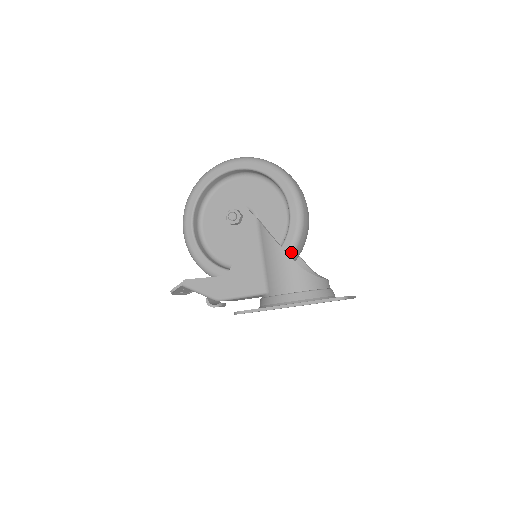
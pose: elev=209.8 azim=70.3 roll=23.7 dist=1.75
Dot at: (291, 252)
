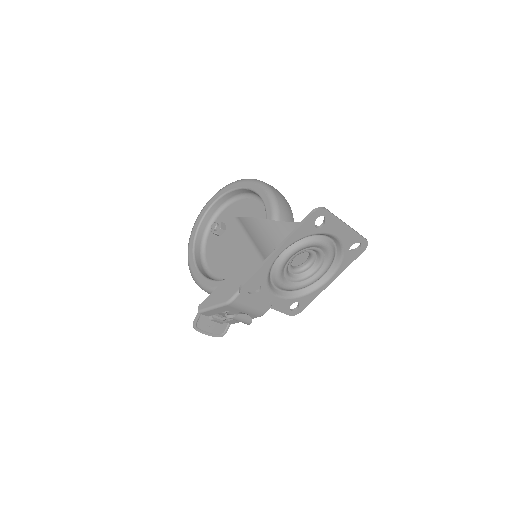
Dot at: occluded
